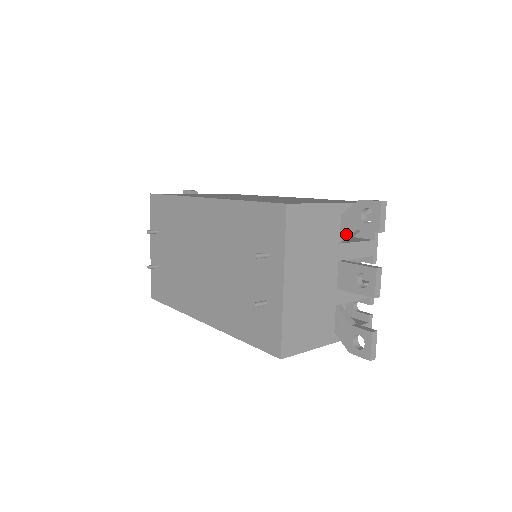
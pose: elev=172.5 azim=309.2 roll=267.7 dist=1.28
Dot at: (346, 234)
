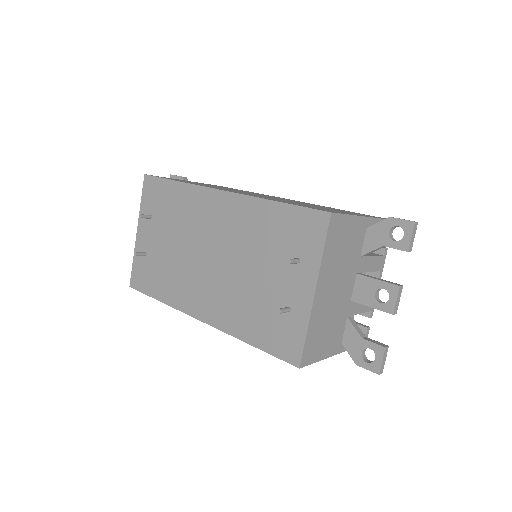
Dot at: (370, 248)
